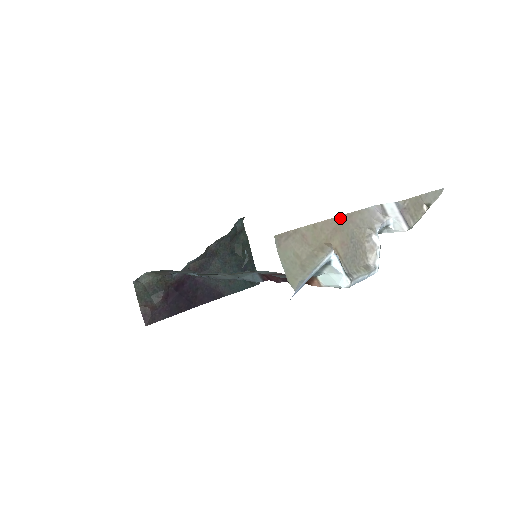
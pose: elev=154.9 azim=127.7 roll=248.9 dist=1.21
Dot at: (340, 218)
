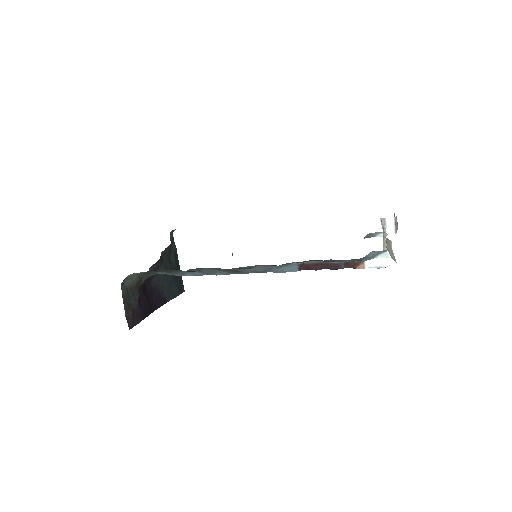
Dot at: occluded
